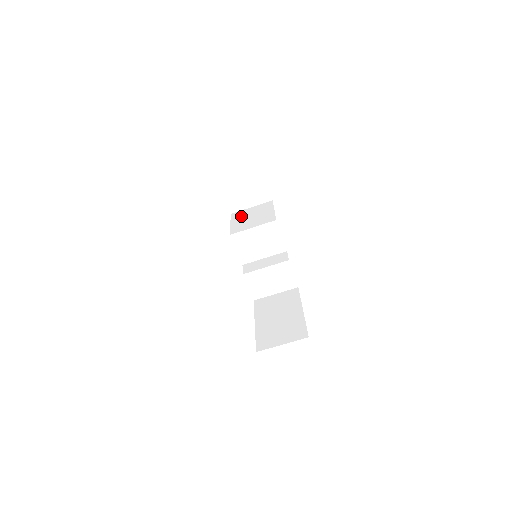
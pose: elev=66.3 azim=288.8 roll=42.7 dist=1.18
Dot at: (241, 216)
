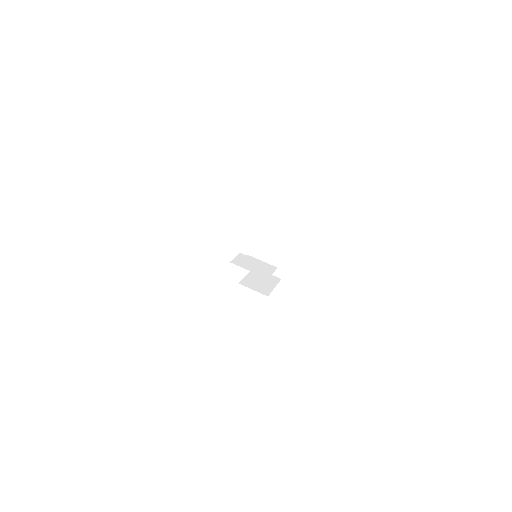
Dot at: occluded
